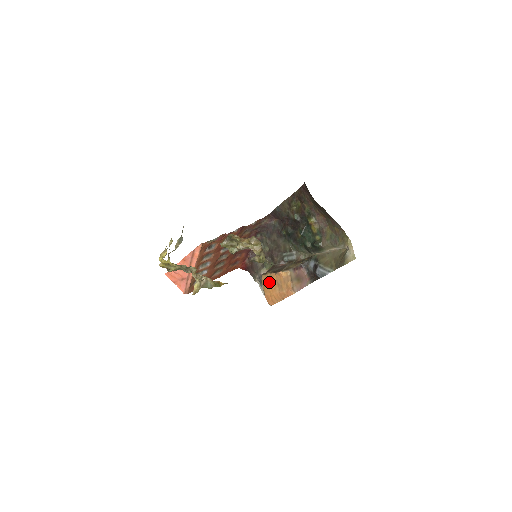
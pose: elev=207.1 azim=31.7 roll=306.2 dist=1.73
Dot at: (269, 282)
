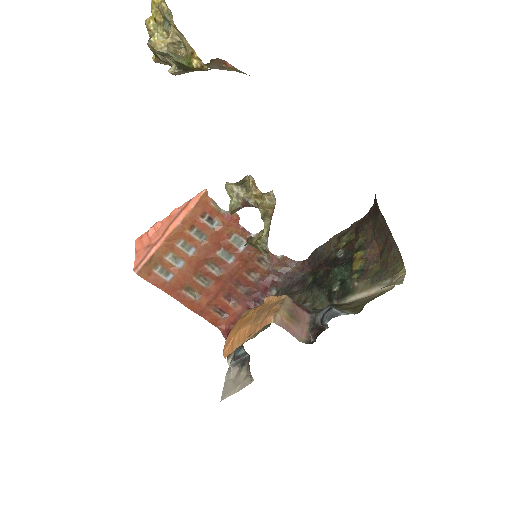
Dot at: (247, 316)
